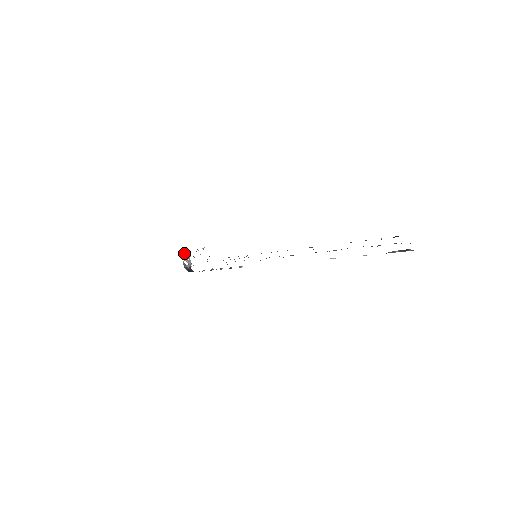
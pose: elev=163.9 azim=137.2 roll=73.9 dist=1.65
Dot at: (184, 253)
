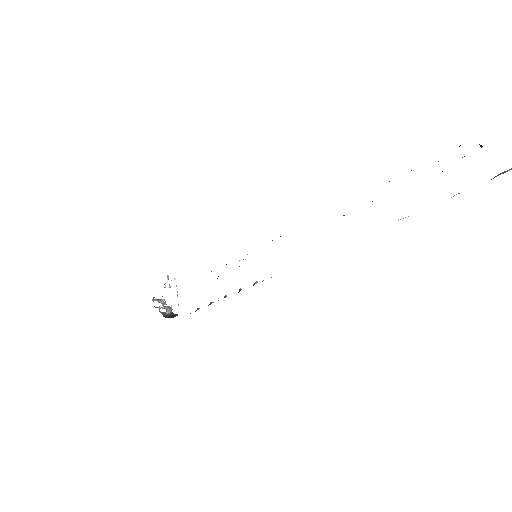
Dot at: (153, 300)
